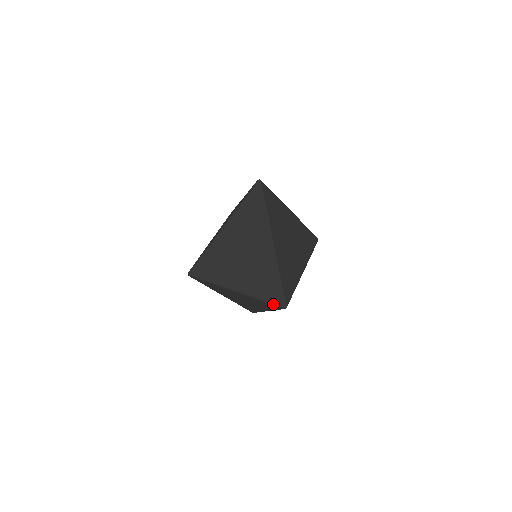
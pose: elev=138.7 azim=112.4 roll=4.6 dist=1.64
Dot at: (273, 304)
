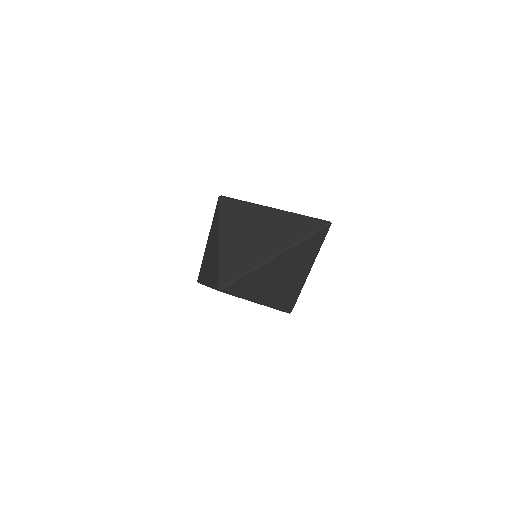
Dot at: (283, 311)
